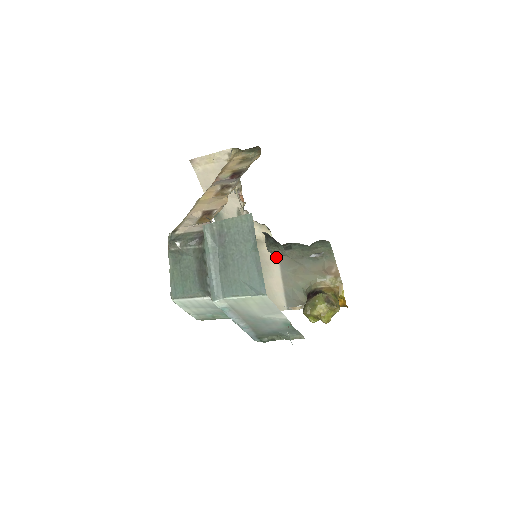
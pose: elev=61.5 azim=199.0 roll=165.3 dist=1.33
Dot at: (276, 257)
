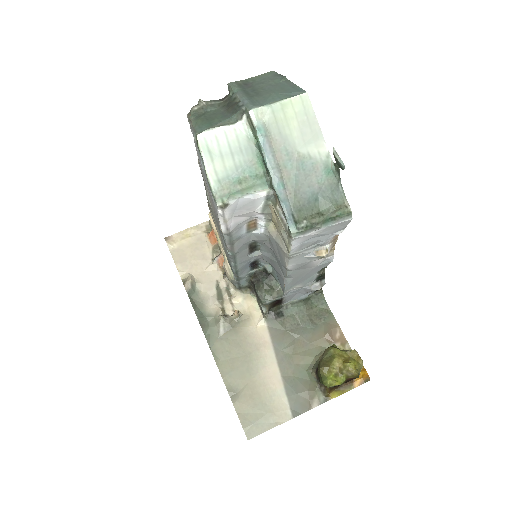
Dot at: (266, 334)
